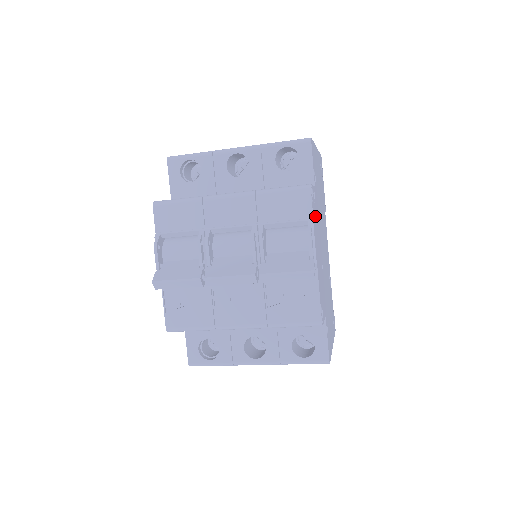
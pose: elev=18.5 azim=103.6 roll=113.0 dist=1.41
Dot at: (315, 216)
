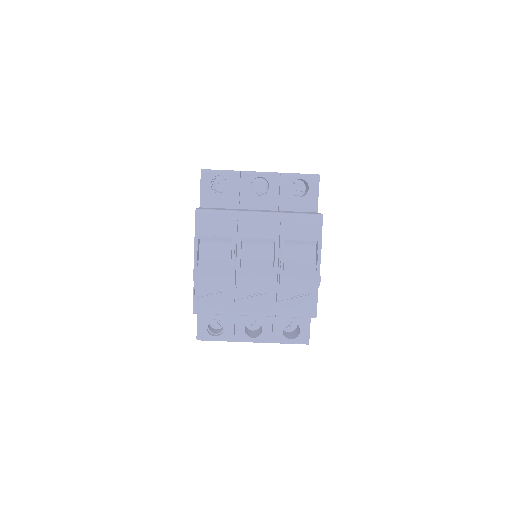
Dot at: occluded
